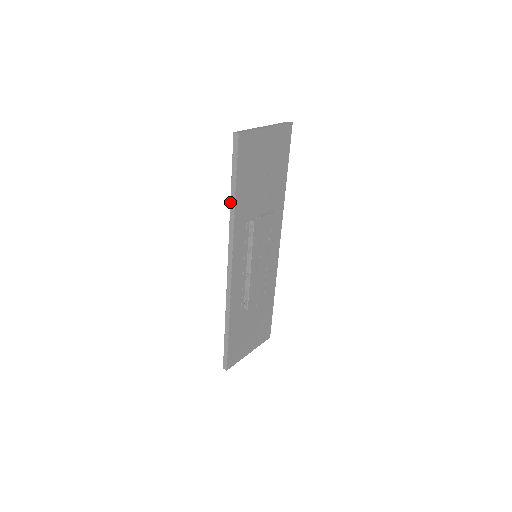
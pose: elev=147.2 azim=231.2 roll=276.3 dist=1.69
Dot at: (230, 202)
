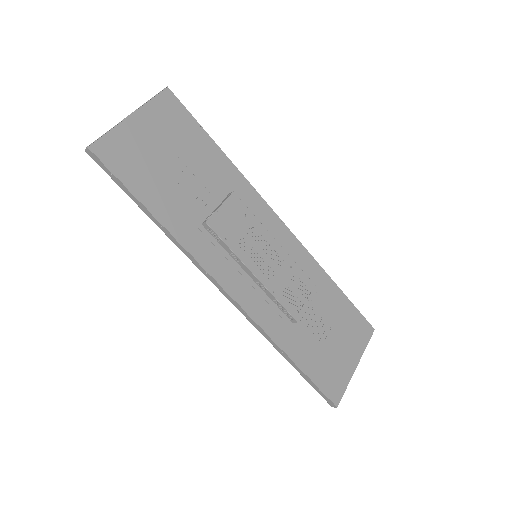
Dot at: occluded
